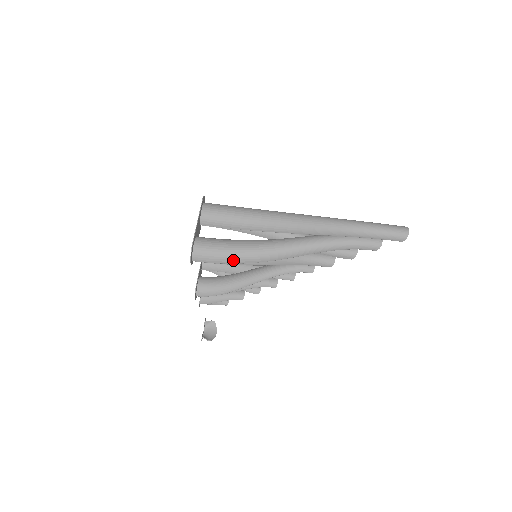
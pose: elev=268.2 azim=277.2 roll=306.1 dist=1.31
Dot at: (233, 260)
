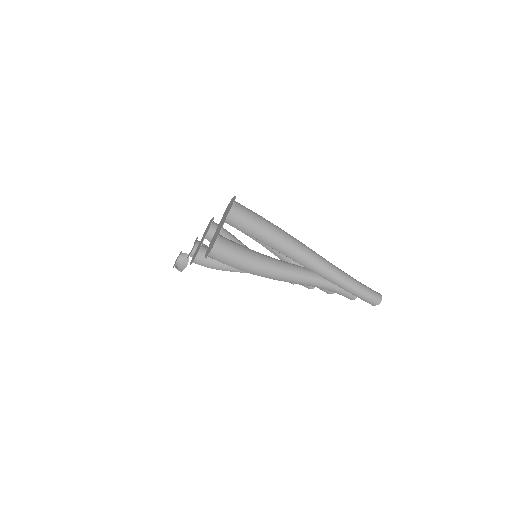
Dot at: (240, 268)
